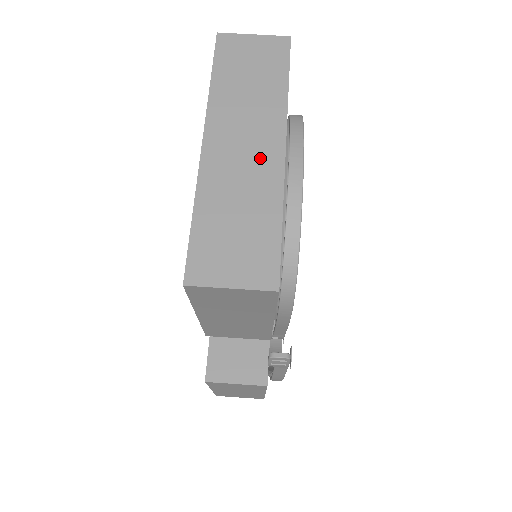
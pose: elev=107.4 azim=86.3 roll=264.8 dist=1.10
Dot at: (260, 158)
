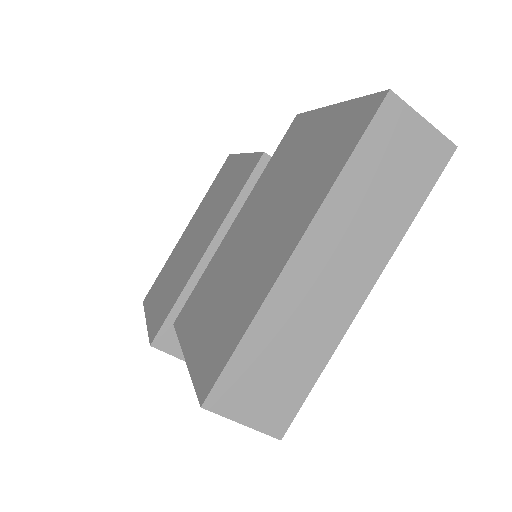
Dot at: (339, 297)
